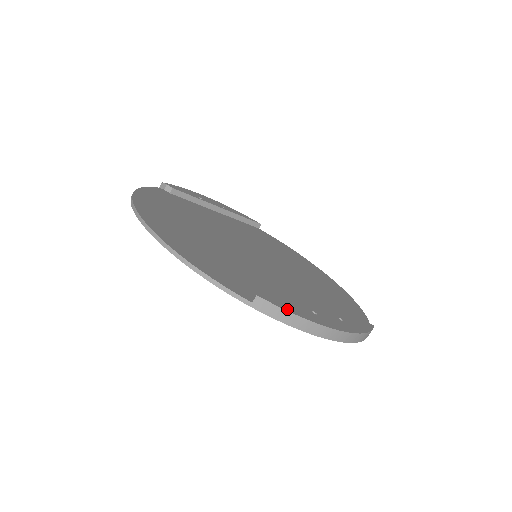
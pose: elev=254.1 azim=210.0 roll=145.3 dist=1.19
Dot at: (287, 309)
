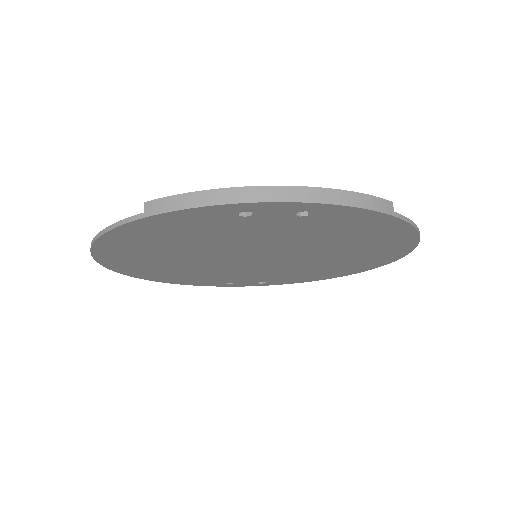
Dot at: (183, 195)
